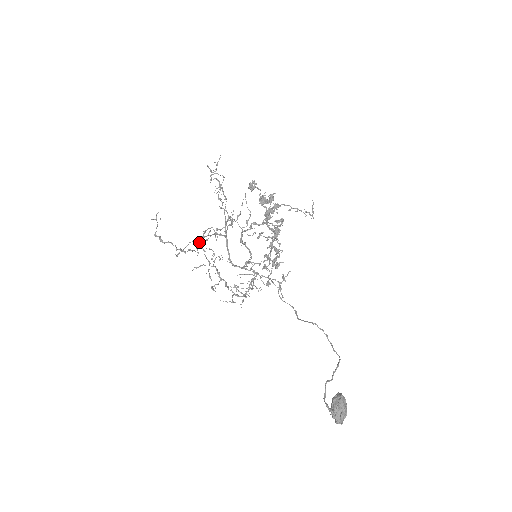
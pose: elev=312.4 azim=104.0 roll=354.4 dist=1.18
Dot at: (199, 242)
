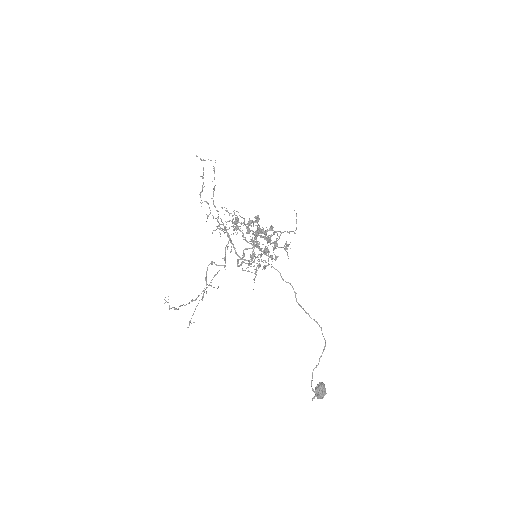
Dot at: (203, 297)
